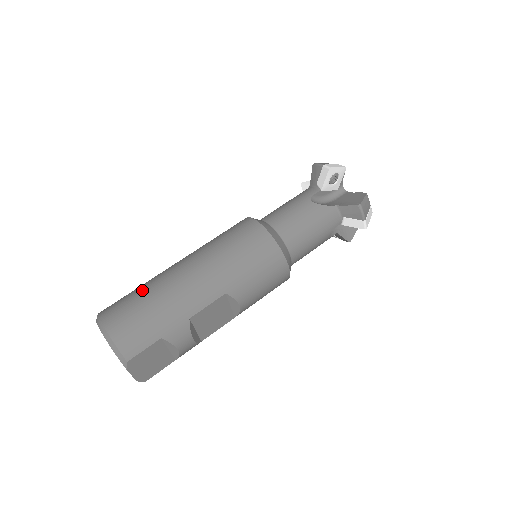
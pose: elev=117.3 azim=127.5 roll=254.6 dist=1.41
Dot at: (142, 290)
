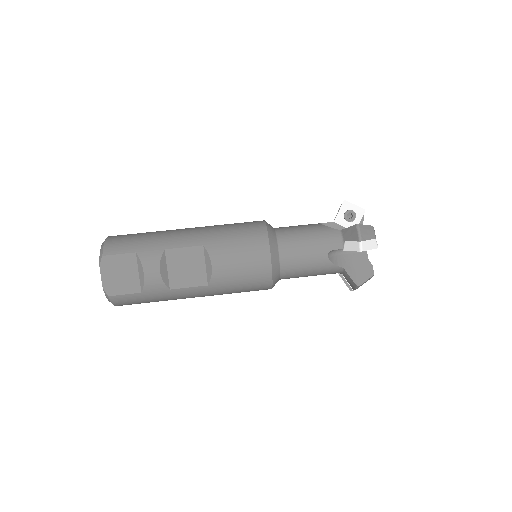
Dot at: occluded
